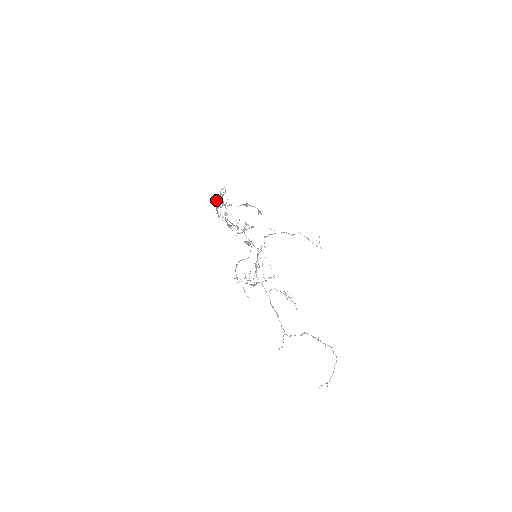
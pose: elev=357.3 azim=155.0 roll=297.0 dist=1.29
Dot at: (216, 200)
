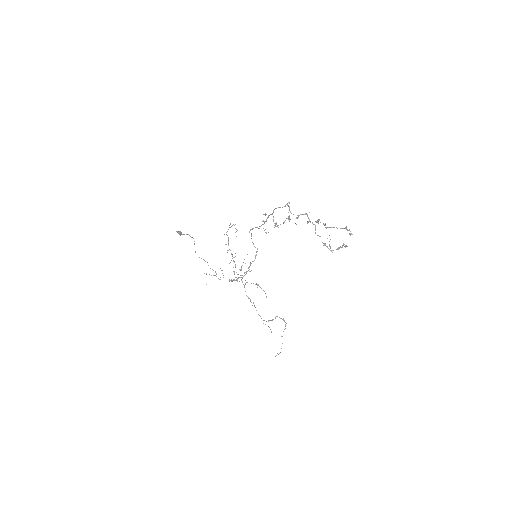
Dot at: (297, 217)
